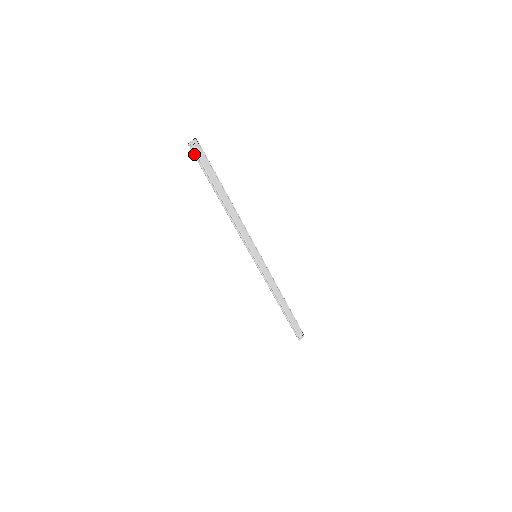
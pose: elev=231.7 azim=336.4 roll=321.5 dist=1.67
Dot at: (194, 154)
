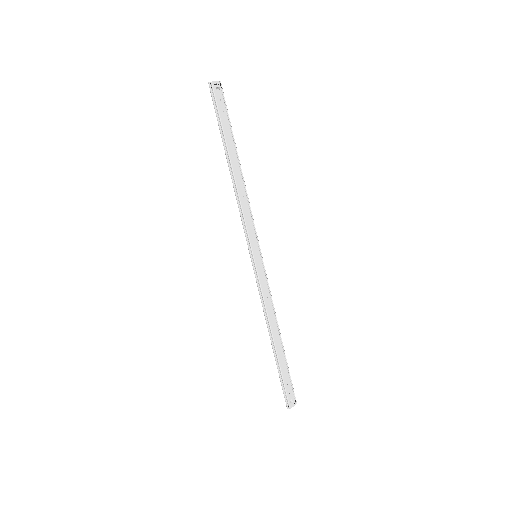
Dot at: (212, 95)
